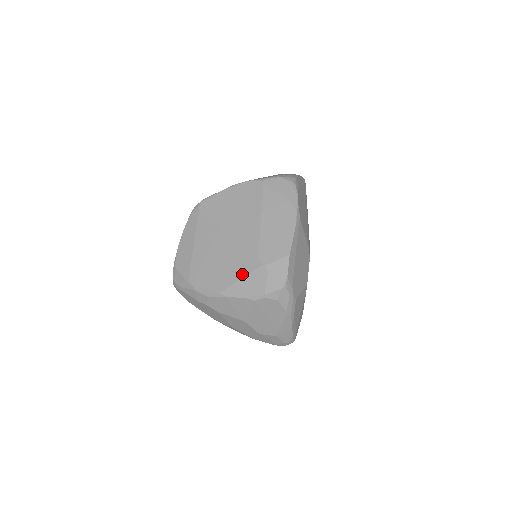
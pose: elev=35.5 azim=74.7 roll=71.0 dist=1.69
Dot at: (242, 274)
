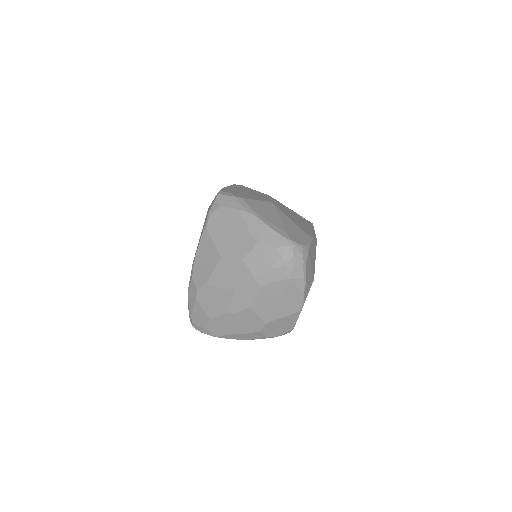
Dot at: occluded
